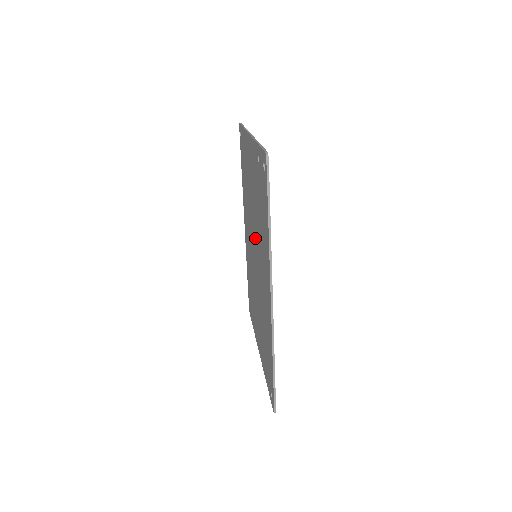
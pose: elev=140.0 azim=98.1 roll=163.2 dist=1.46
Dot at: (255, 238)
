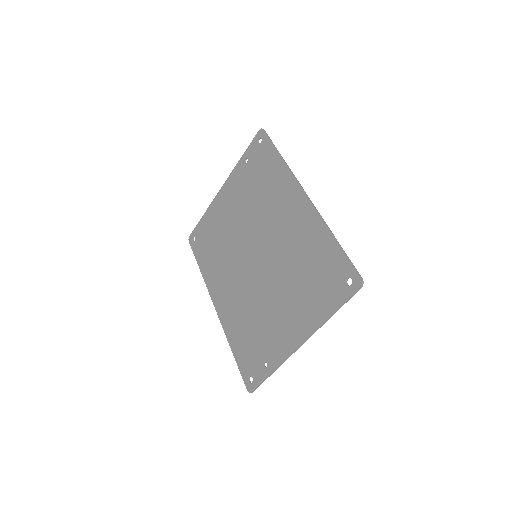
Dot at: (252, 235)
